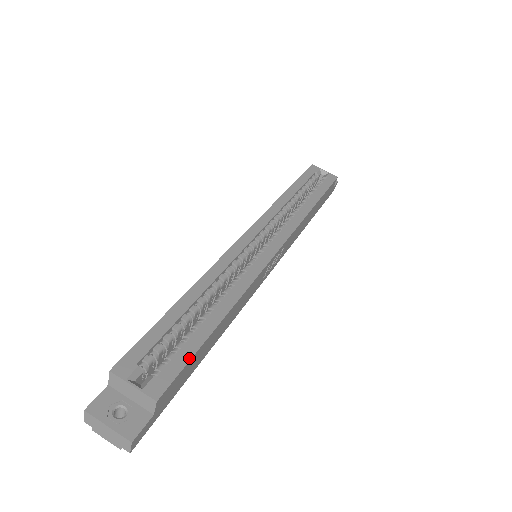
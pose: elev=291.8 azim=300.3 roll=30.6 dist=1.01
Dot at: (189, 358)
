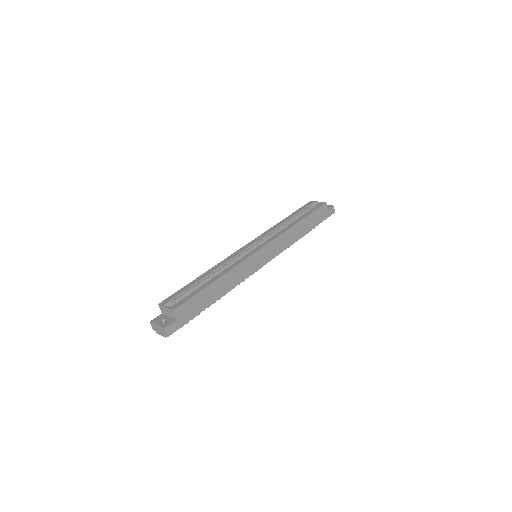
Dot at: (193, 295)
